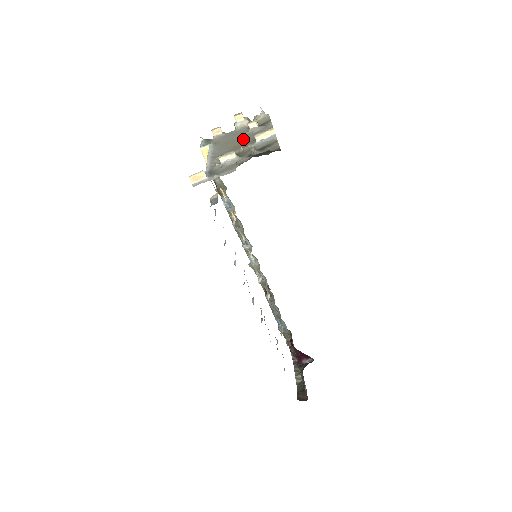
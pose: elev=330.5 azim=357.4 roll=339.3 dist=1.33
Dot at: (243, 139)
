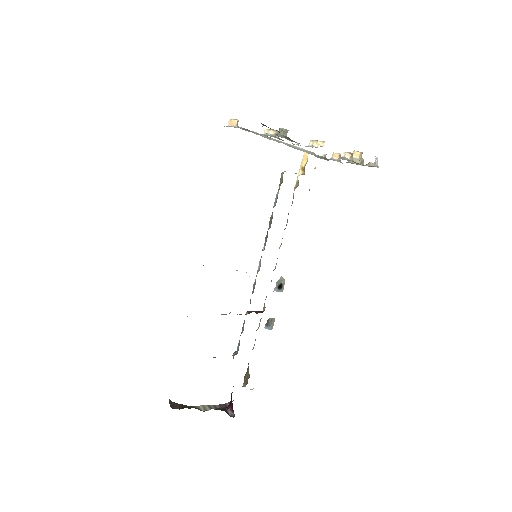
Dot at: occluded
